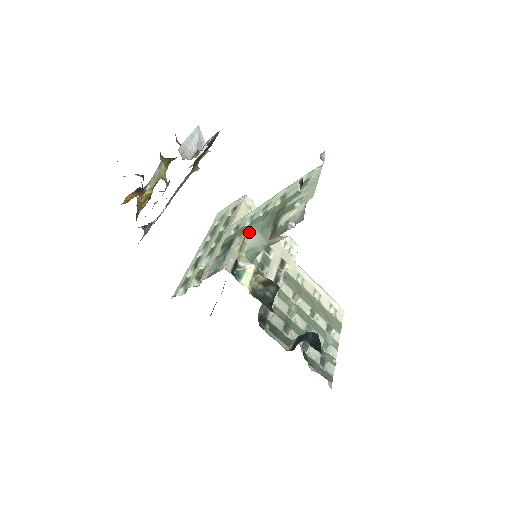
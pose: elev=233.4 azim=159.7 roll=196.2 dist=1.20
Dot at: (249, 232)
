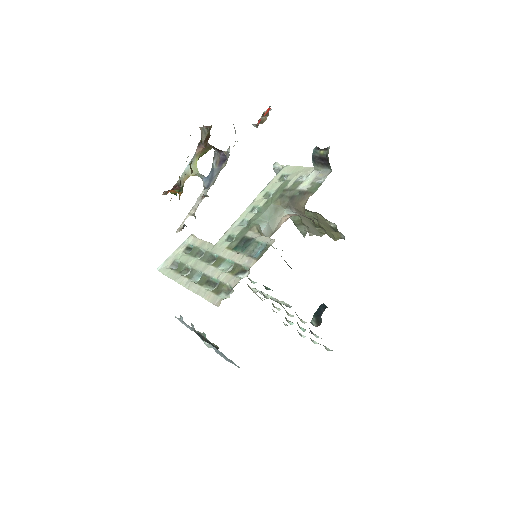
Dot at: (258, 224)
